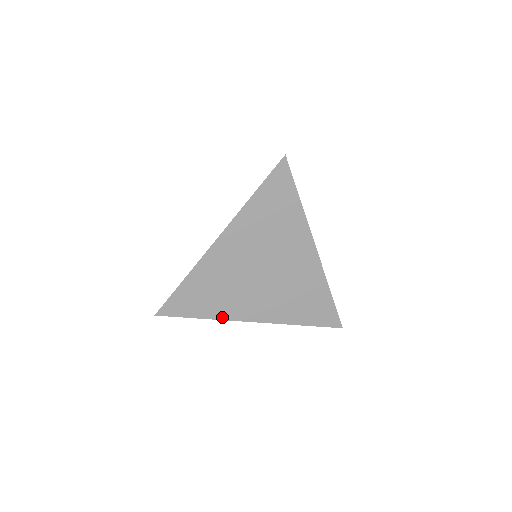
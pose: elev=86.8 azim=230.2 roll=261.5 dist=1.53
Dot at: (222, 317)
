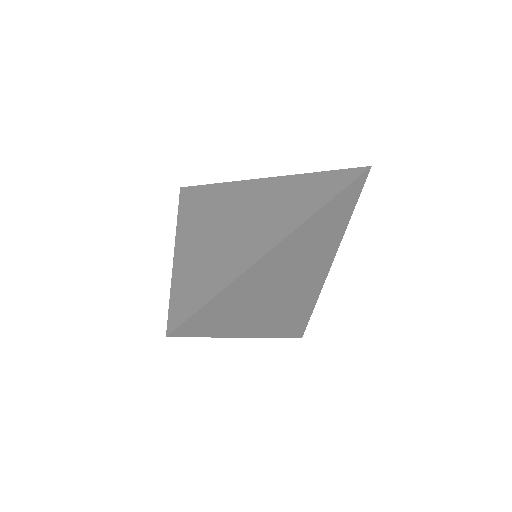
Dot at: (228, 334)
